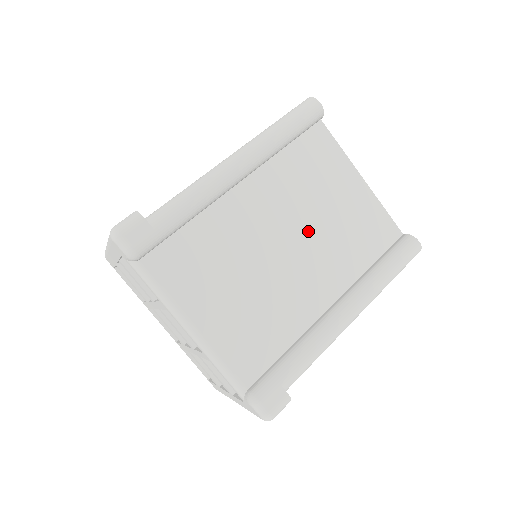
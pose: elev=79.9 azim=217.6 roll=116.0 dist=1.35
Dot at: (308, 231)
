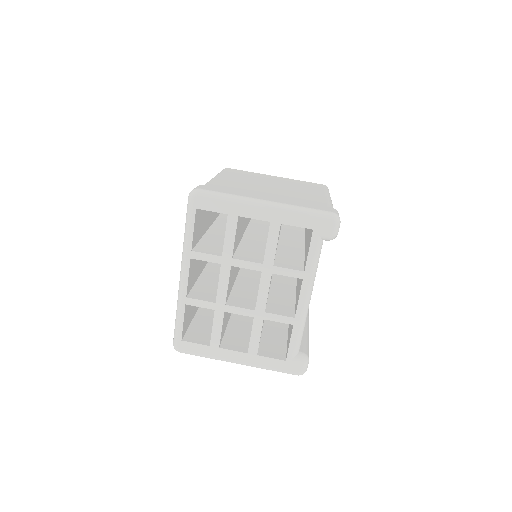
Dot at: occluded
